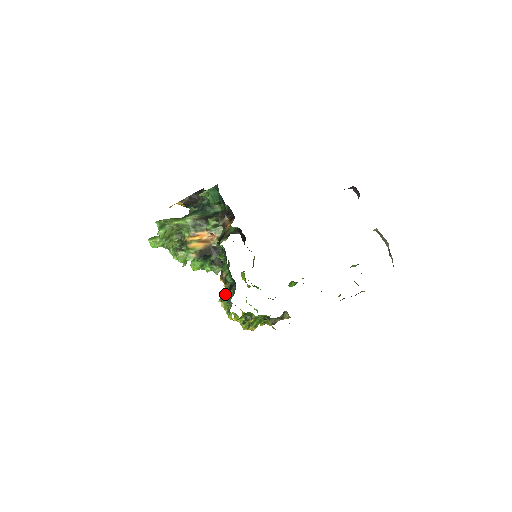
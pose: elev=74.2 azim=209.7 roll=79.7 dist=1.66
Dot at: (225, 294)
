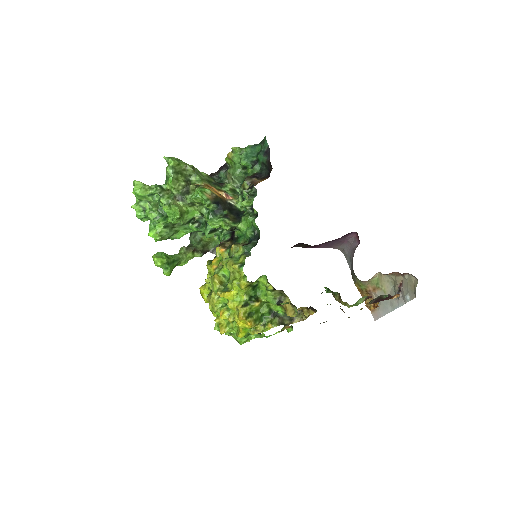
Dot at: occluded
